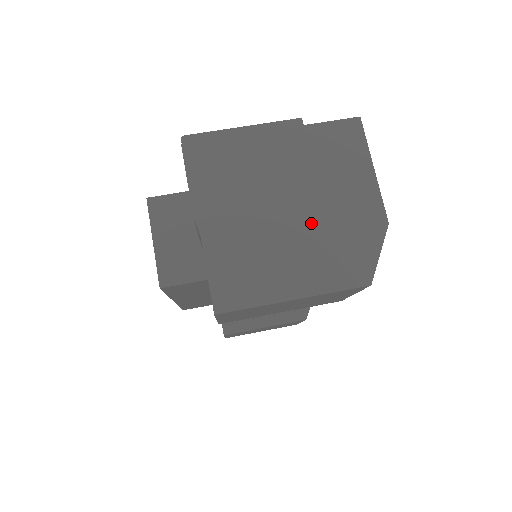
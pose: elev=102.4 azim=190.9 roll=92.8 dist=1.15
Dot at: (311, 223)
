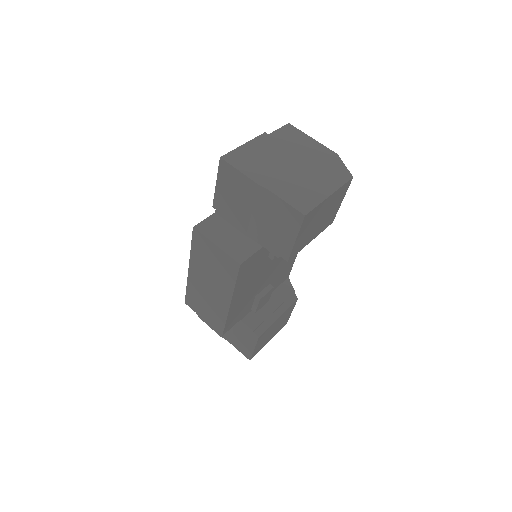
Dot at: (309, 166)
